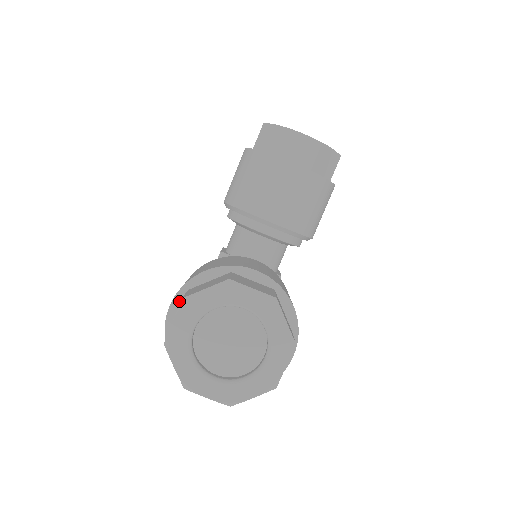
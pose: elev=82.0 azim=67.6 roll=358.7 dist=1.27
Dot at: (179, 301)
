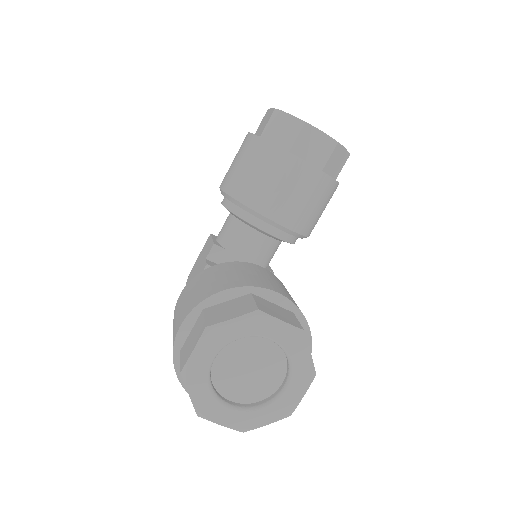
Dot at: (192, 320)
